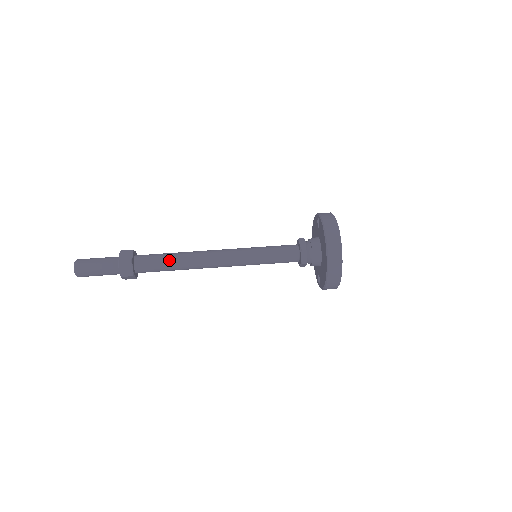
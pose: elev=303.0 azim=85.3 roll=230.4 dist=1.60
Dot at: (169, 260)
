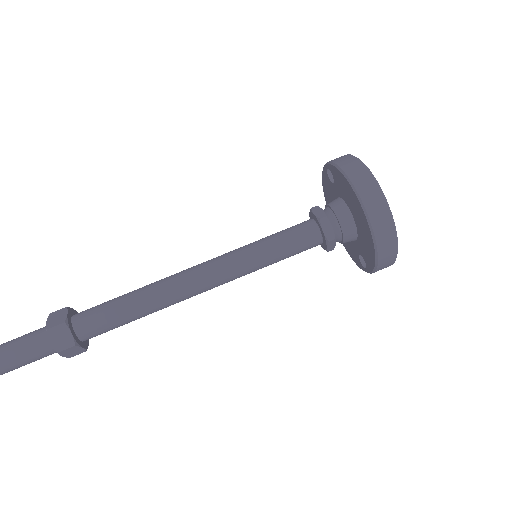
Dot at: (125, 303)
